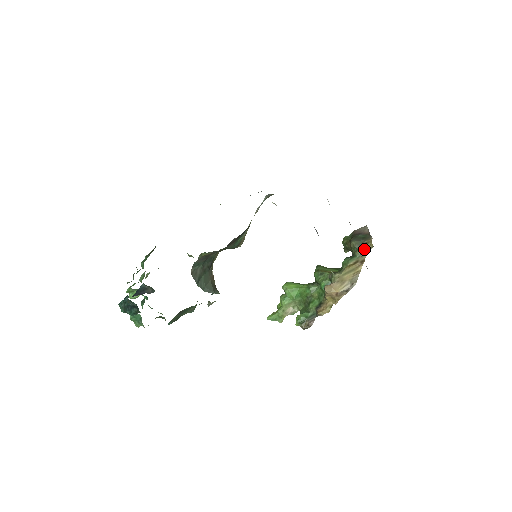
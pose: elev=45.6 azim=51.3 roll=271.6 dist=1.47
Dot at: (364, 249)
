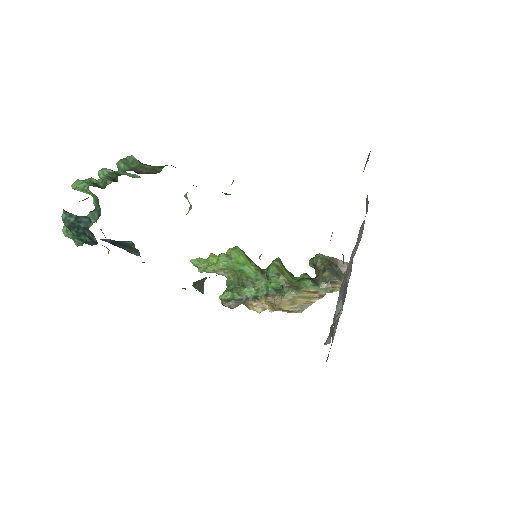
Dot at: (331, 287)
